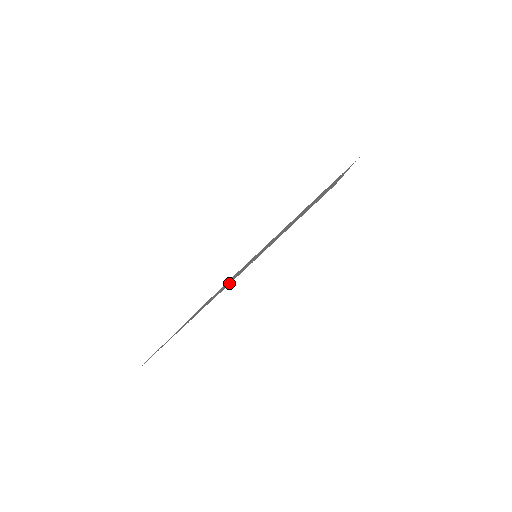
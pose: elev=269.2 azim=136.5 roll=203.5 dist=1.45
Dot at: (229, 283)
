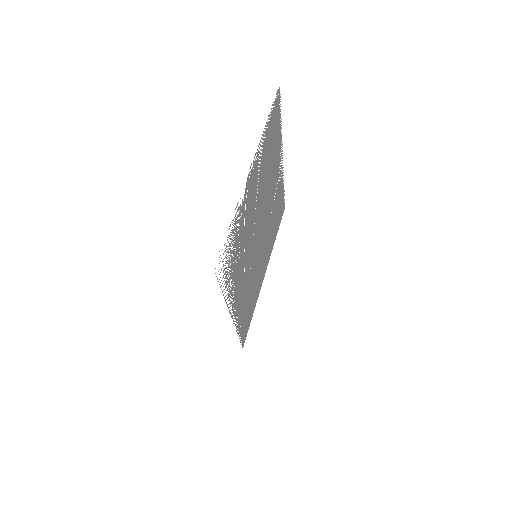
Dot at: (251, 175)
